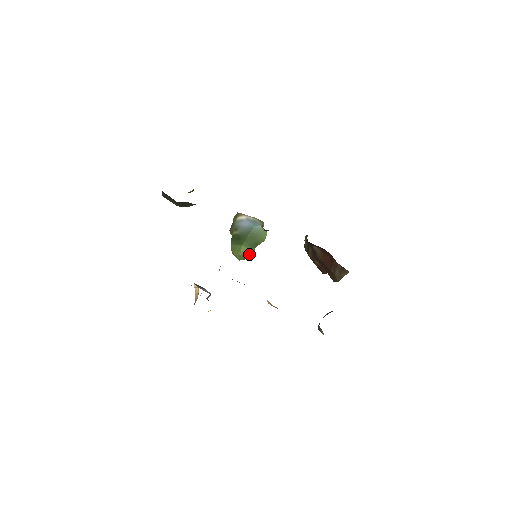
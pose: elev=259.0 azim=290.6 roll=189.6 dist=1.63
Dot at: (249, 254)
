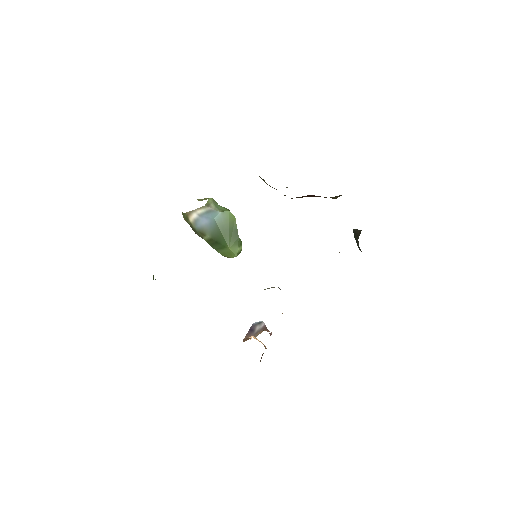
Dot at: (240, 246)
